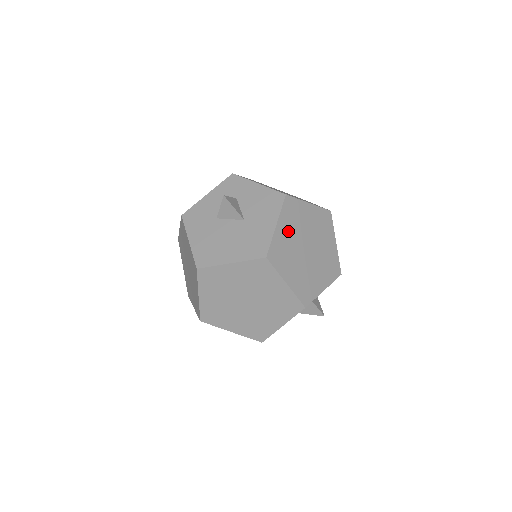
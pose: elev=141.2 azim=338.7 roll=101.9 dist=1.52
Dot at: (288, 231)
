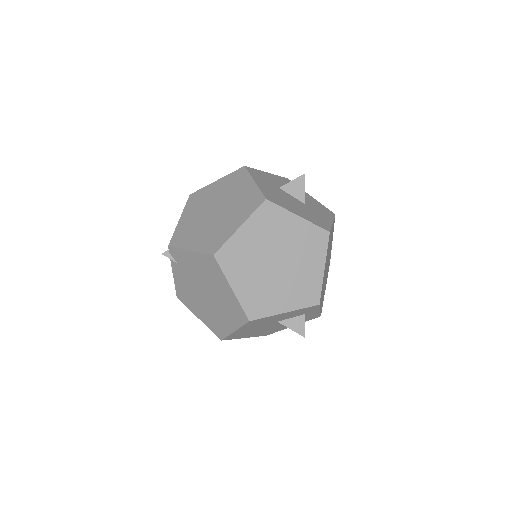
Dot at: occluded
